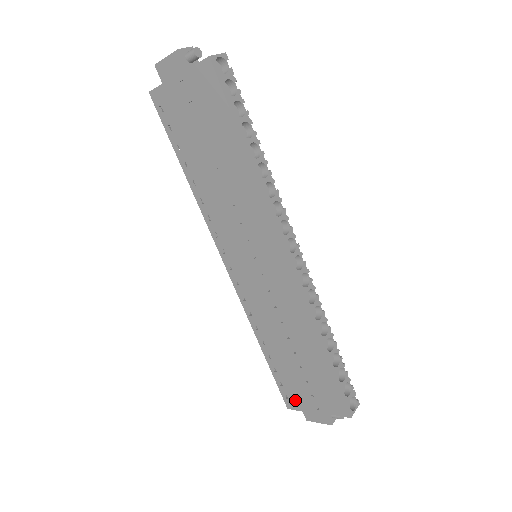
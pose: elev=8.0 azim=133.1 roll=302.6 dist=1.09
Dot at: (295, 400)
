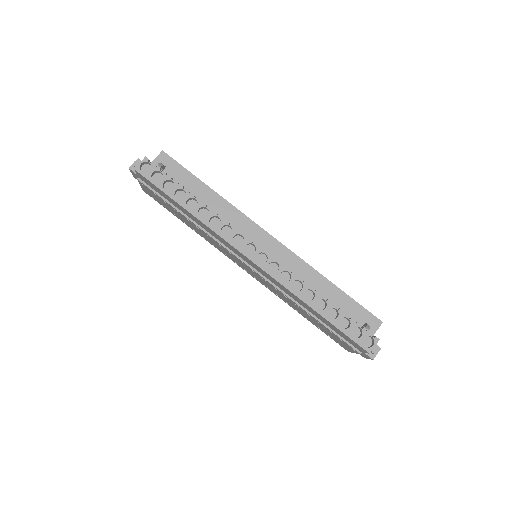
Dot at: (343, 346)
